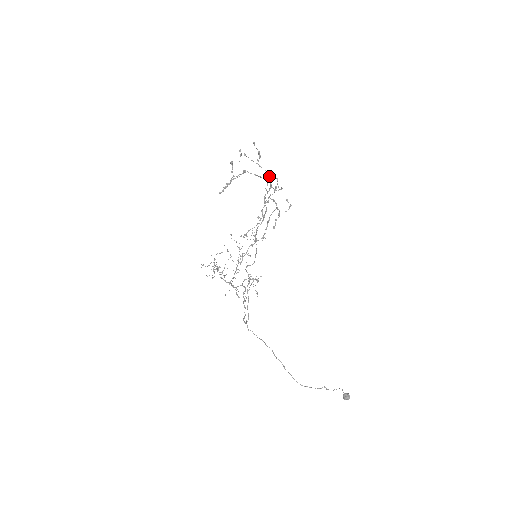
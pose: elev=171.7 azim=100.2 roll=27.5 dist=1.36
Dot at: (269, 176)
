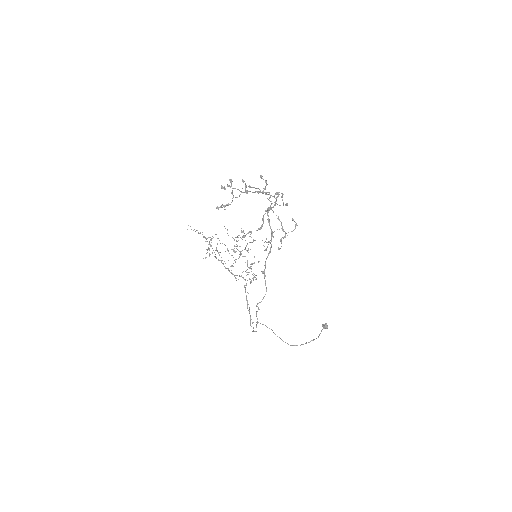
Dot at: (275, 198)
